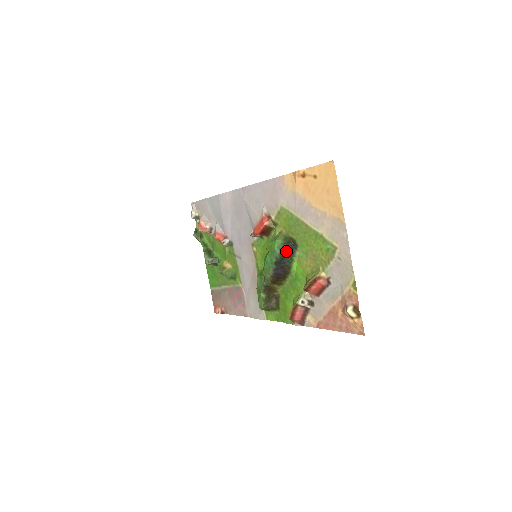
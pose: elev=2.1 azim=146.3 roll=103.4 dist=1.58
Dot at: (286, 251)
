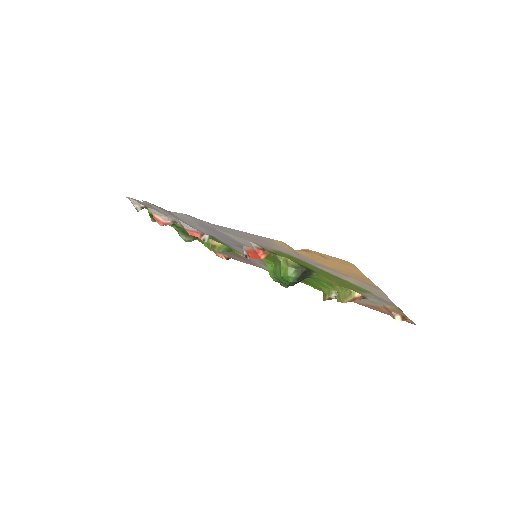
Dot at: (302, 277)
